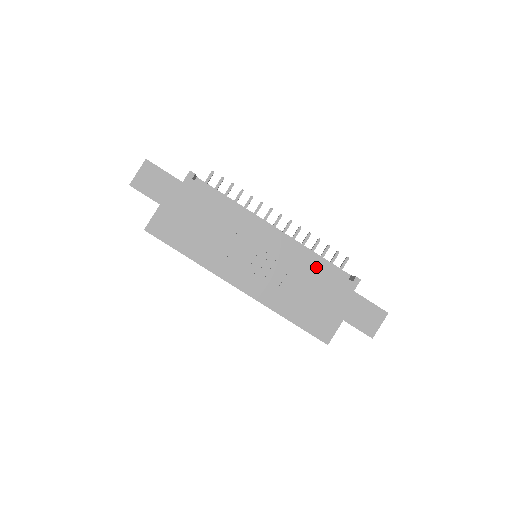
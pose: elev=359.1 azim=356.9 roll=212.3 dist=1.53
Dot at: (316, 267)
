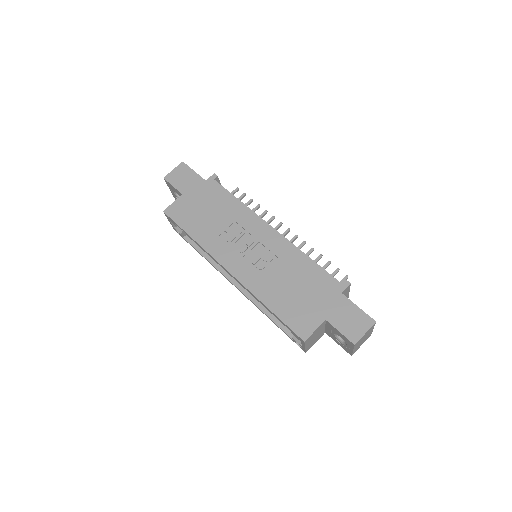
Dot at: (307, 264)
